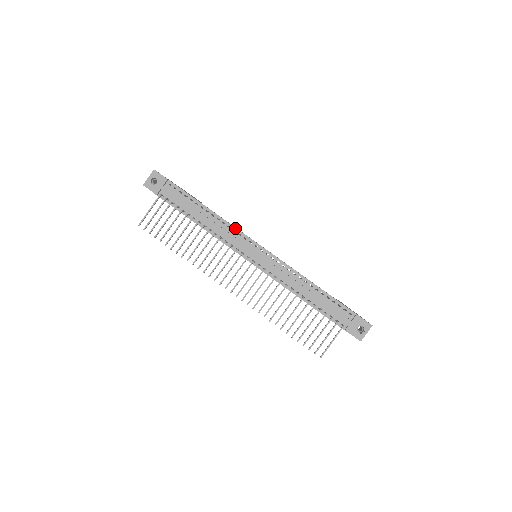
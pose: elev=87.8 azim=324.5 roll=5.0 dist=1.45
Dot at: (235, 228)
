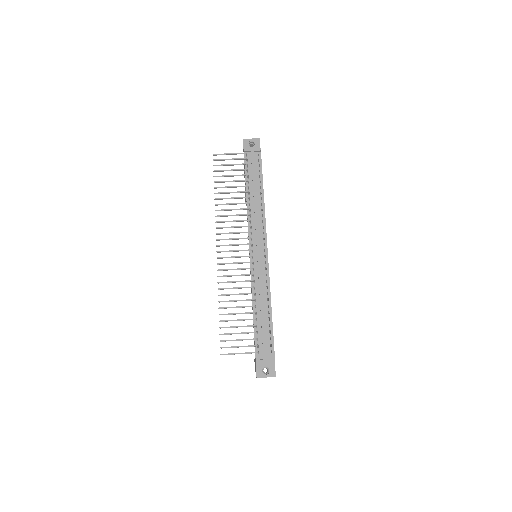
Dot at: (265, 220)
